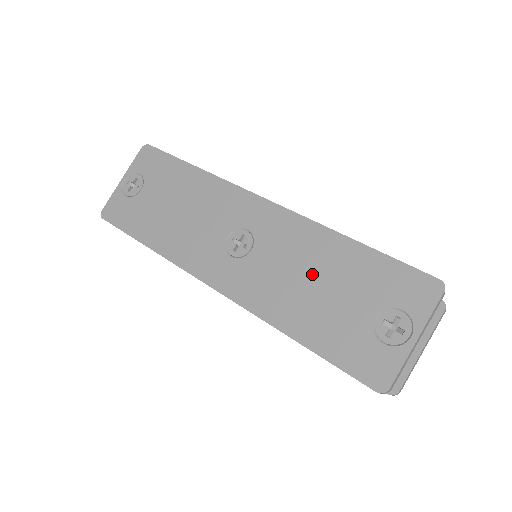
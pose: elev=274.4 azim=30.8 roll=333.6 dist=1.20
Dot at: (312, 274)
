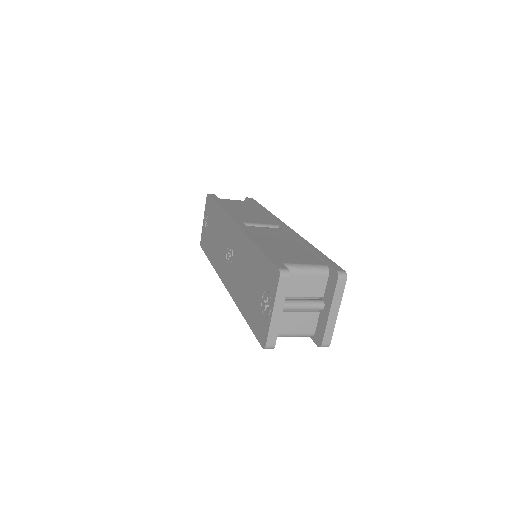
Dot at: (246, 272)
